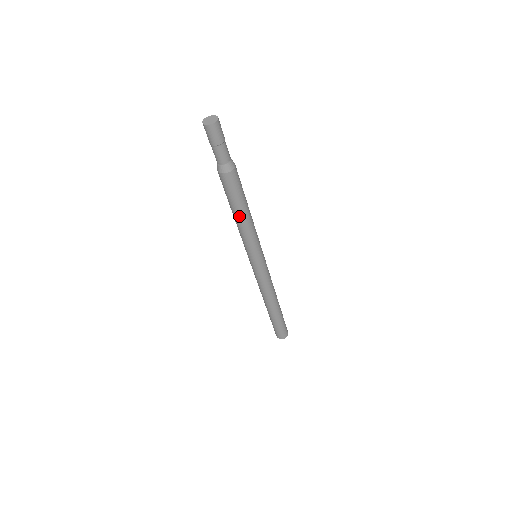
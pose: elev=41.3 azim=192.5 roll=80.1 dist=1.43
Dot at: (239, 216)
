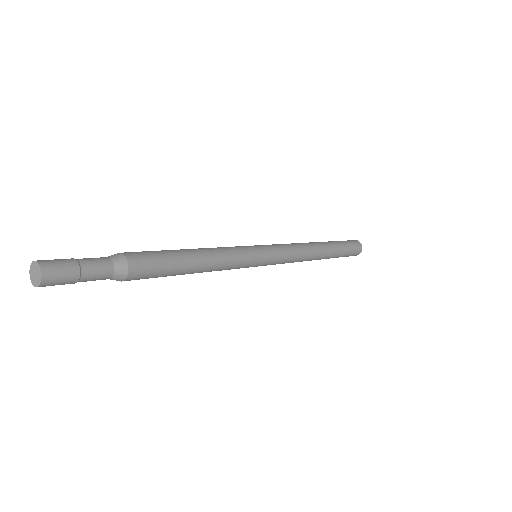
Dot at: occluded
